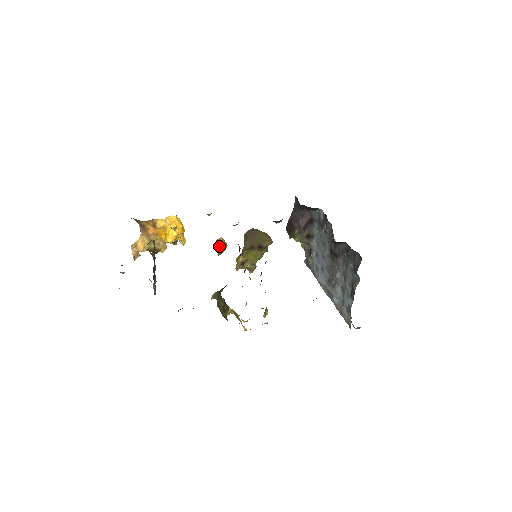
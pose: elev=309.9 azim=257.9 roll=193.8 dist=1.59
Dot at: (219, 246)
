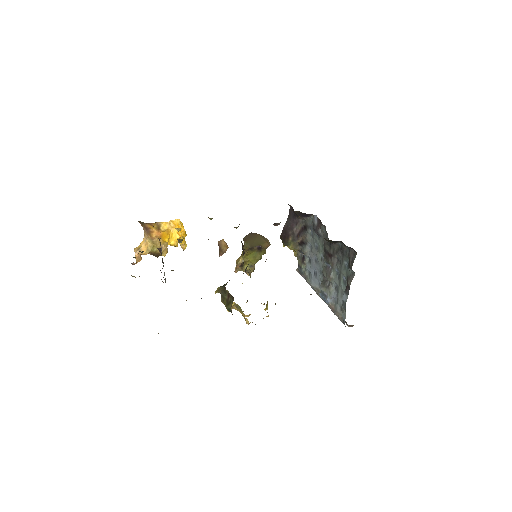
Dot at: (221, 247)
